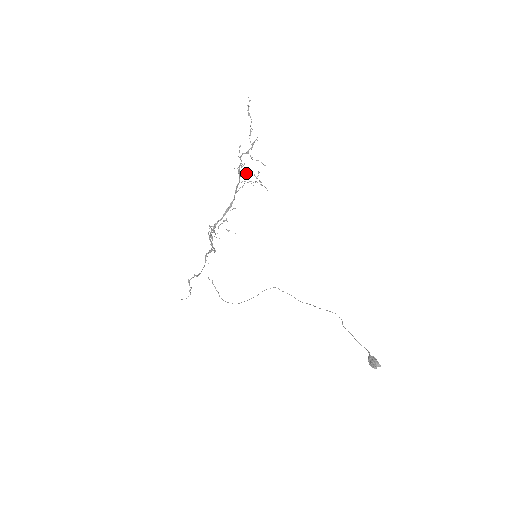
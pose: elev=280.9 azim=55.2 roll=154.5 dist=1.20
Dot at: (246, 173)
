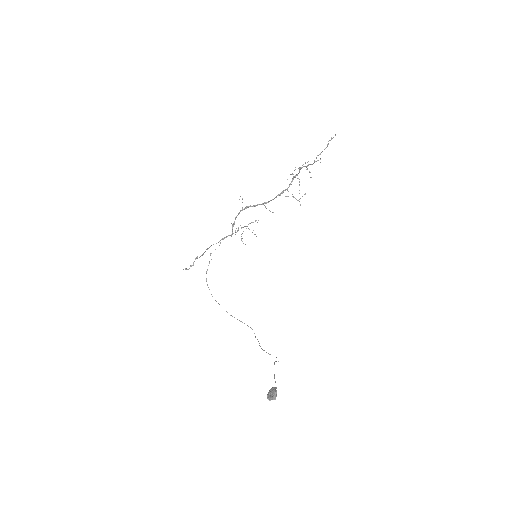
Dot at: (295, 176)
